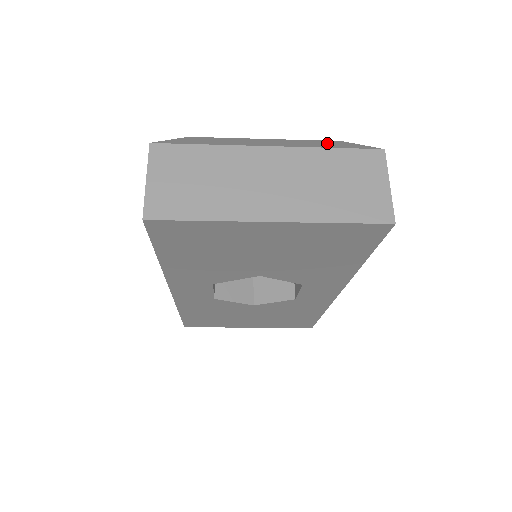
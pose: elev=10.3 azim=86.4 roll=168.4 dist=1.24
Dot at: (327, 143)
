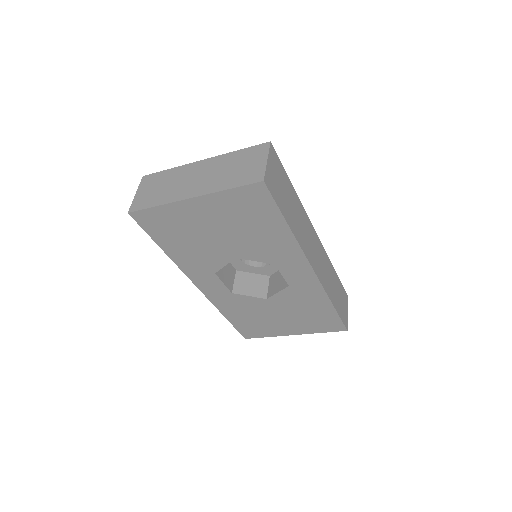
Dot at: occluded
